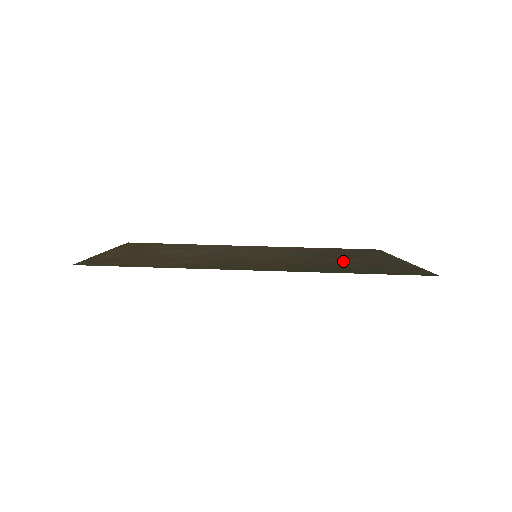
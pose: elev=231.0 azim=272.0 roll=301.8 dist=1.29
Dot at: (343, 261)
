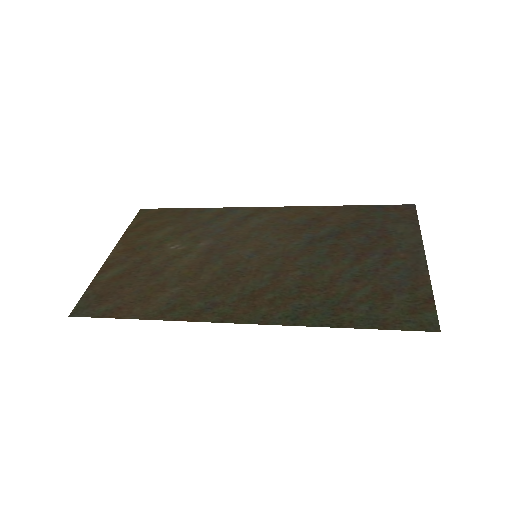
Dot at: (347, 271)
